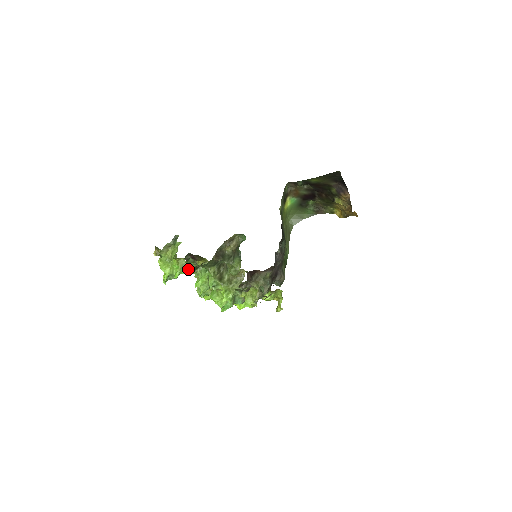
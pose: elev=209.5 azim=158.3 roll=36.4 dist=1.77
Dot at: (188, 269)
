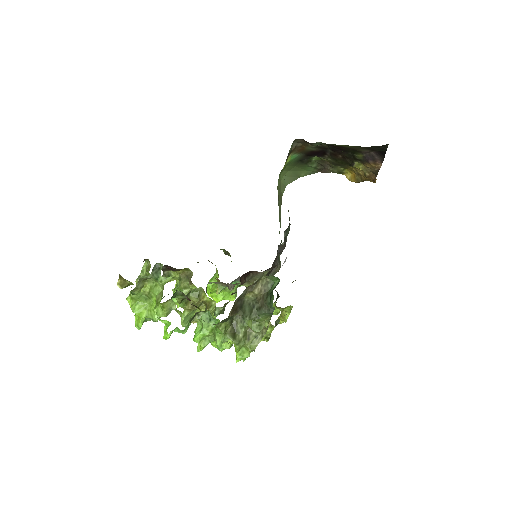
Dot at: (186, 327)
